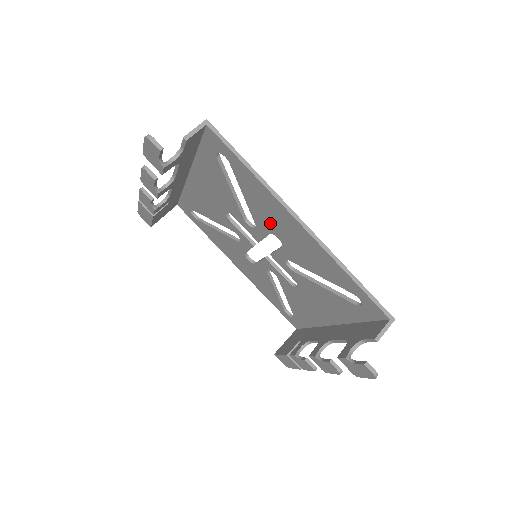
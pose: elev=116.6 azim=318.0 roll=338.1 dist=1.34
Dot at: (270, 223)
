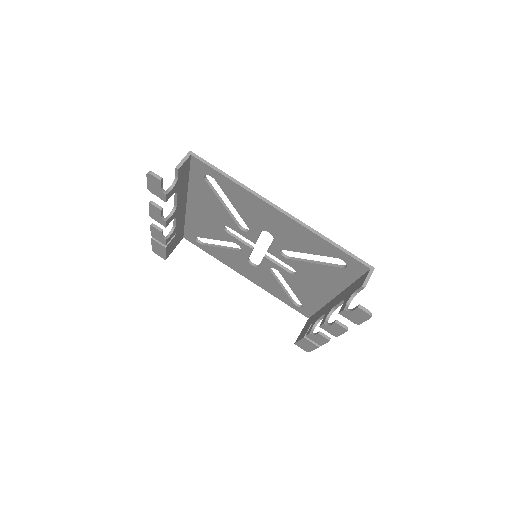
Dot at: (259, 221)
